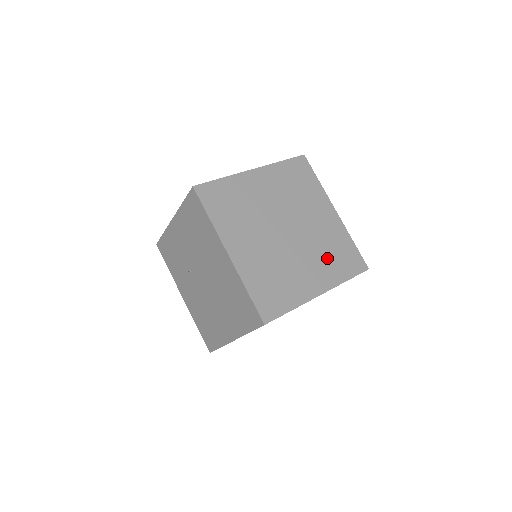
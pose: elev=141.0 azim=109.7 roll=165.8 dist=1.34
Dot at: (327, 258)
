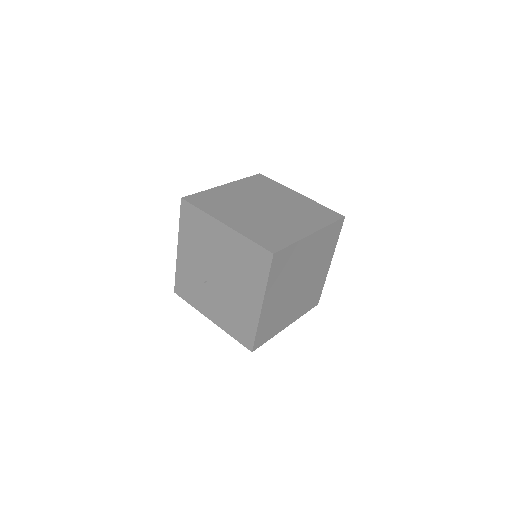
Dot at: (306, 216)
